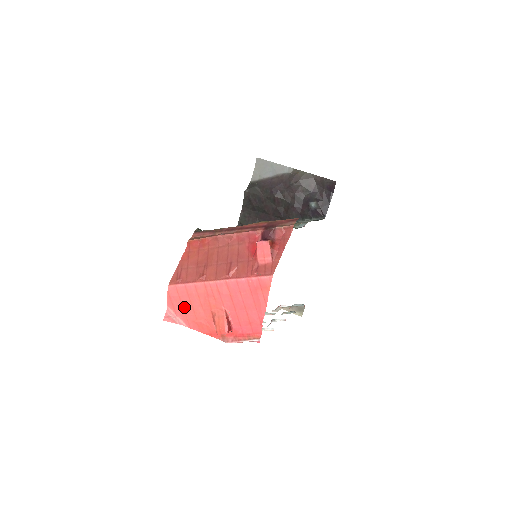
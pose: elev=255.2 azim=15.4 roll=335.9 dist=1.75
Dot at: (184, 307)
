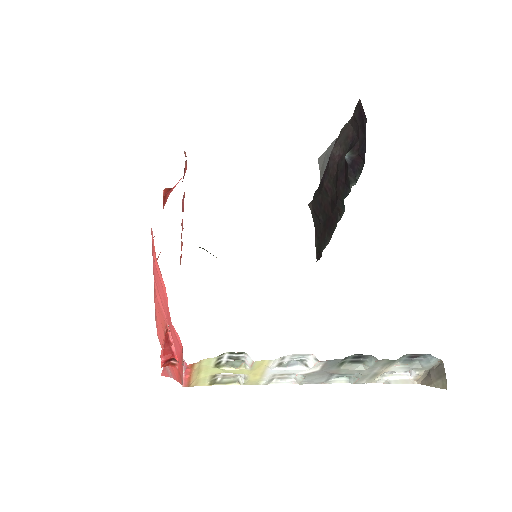
Dot at: occluded
